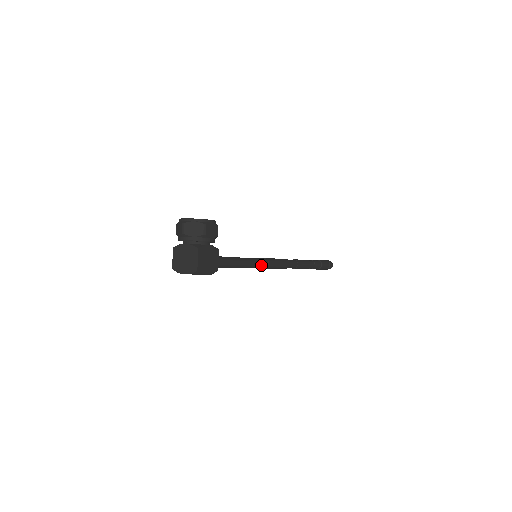
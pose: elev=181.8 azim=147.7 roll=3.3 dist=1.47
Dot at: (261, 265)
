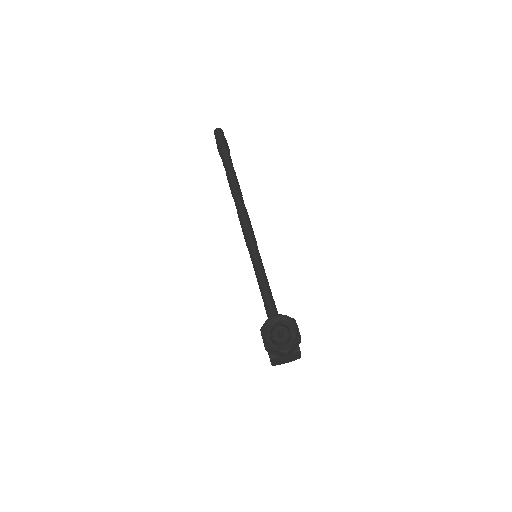
Dot at: occluded
